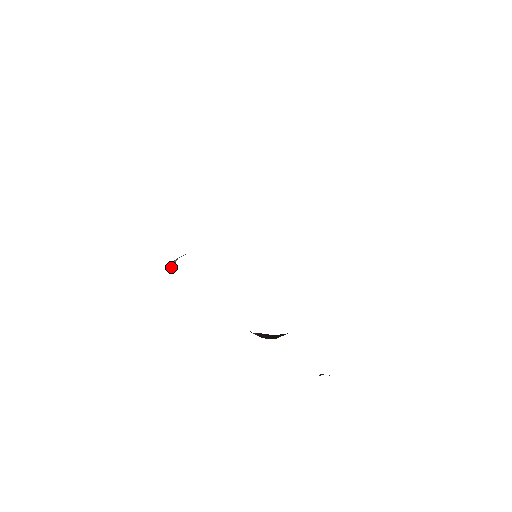
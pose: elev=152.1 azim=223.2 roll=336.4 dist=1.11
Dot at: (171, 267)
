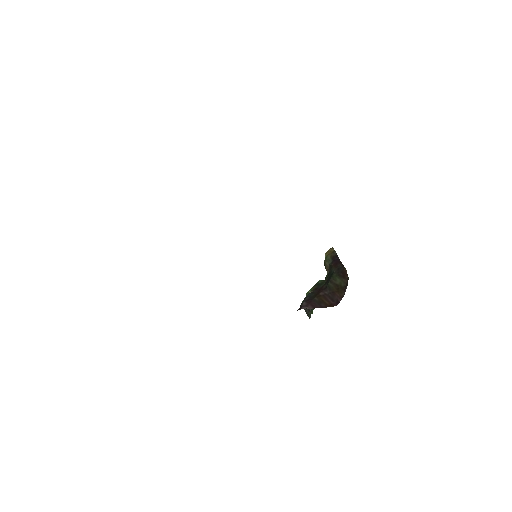
Dot at: occluded
